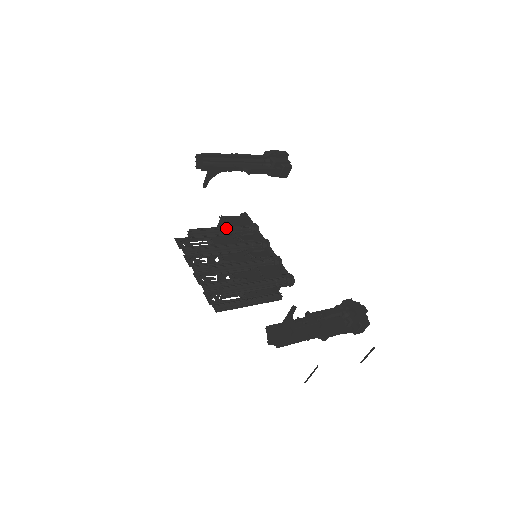
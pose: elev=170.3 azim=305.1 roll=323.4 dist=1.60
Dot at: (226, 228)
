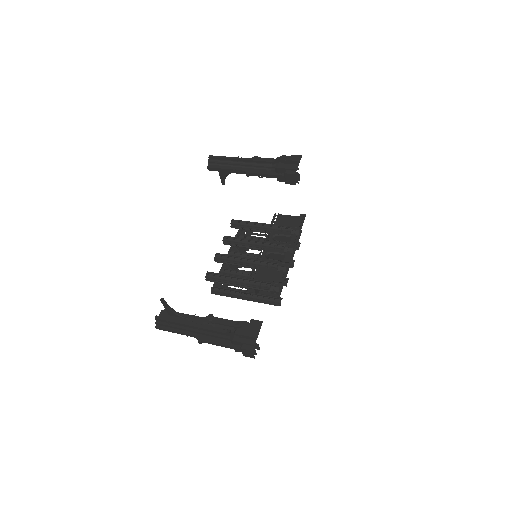
Dot at: (265, 225)
